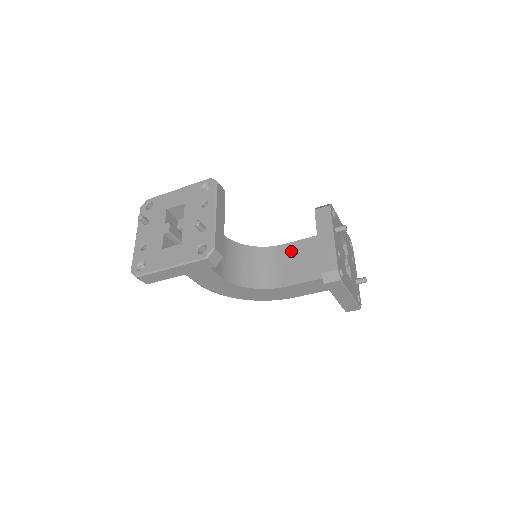
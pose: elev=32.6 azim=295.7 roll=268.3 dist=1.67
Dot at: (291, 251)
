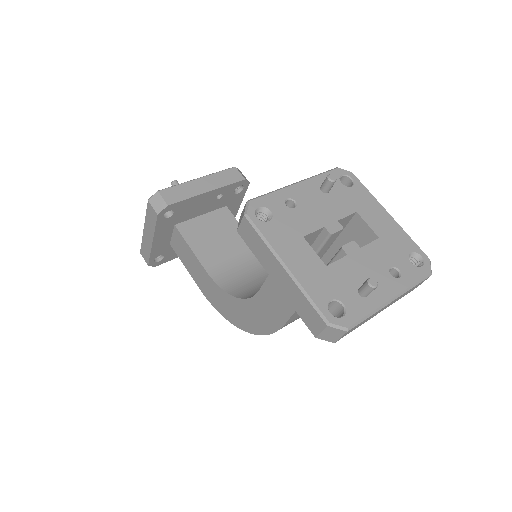
Dot at: occluded
